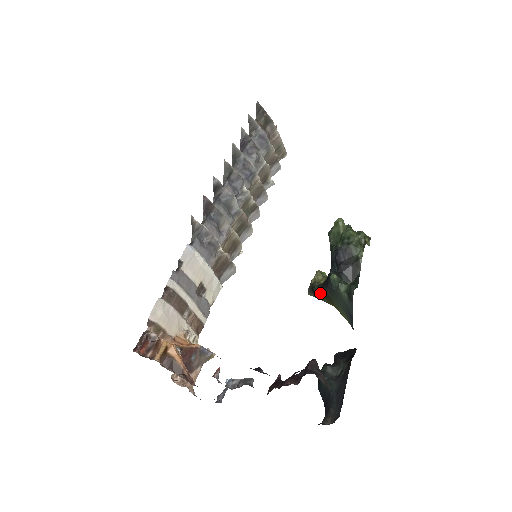
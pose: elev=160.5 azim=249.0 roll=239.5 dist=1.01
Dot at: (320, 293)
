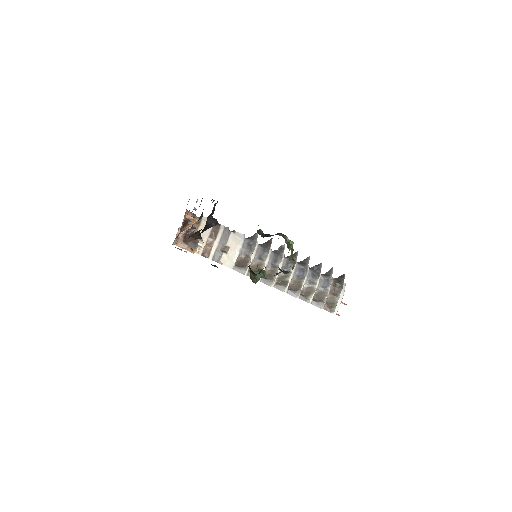
Dot at: occluded
